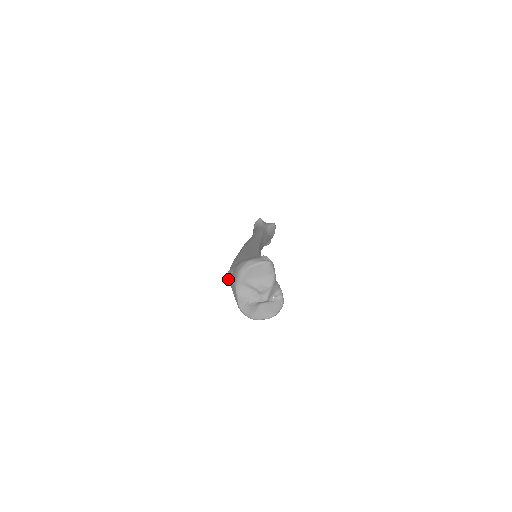
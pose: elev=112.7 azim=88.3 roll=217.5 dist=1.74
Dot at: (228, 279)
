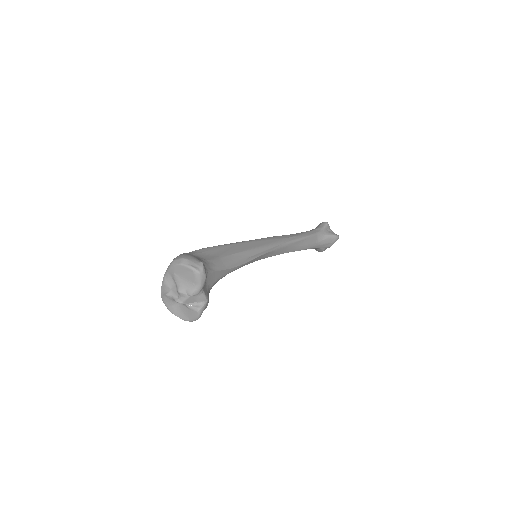
Dot at: occluded
